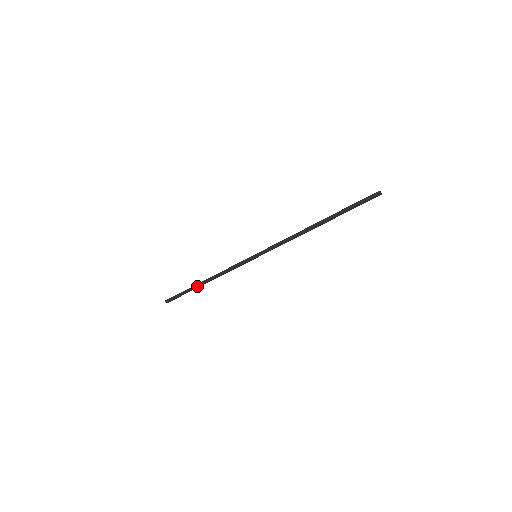
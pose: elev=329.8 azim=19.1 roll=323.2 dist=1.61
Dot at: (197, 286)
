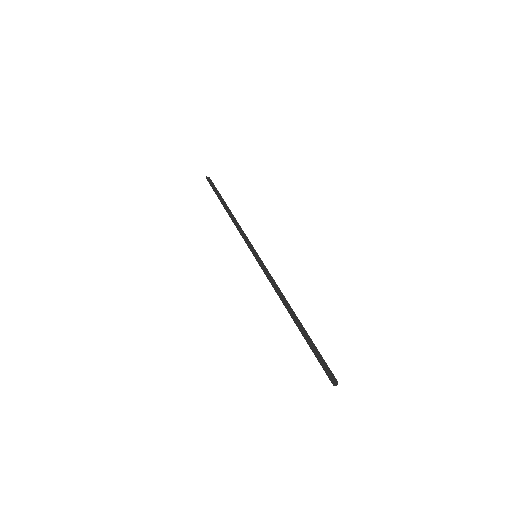
Dot at: (222, 204)
